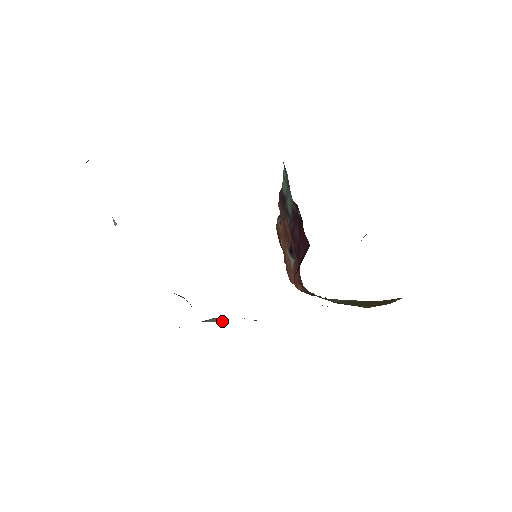
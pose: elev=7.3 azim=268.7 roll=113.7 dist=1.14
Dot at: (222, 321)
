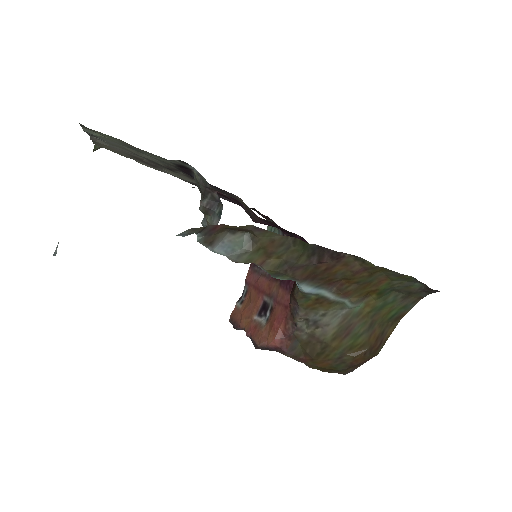
Dot at: (250, 246)
